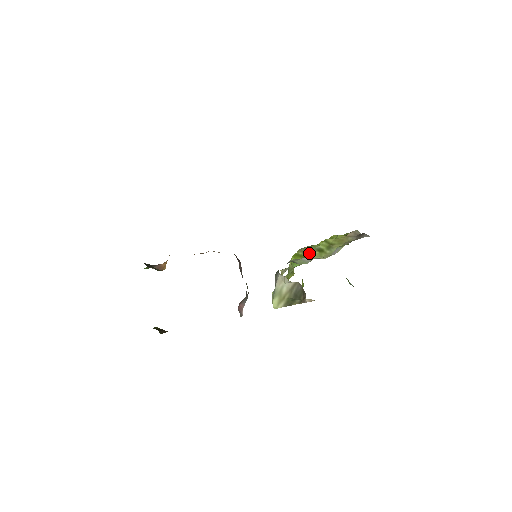
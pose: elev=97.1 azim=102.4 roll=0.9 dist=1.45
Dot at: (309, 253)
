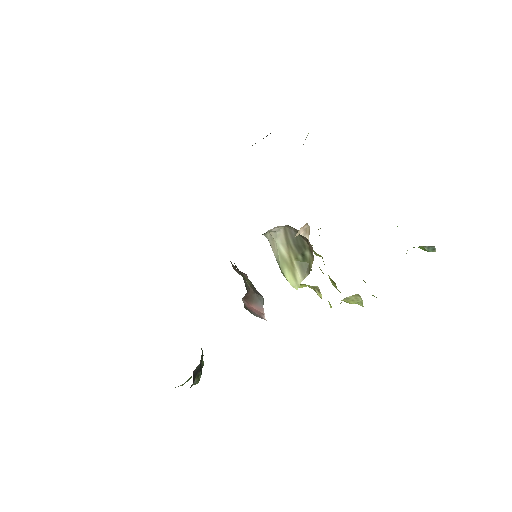
Dot at: occluded
